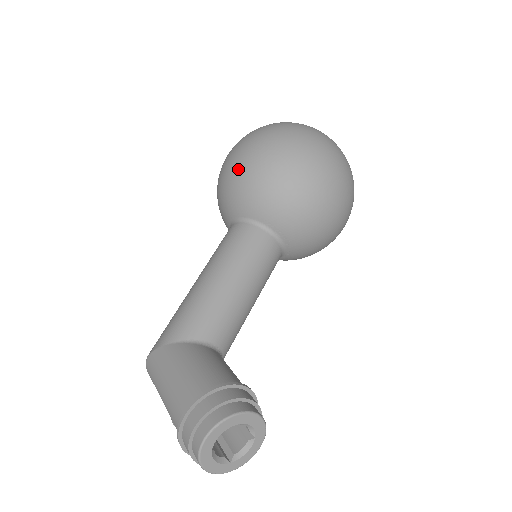
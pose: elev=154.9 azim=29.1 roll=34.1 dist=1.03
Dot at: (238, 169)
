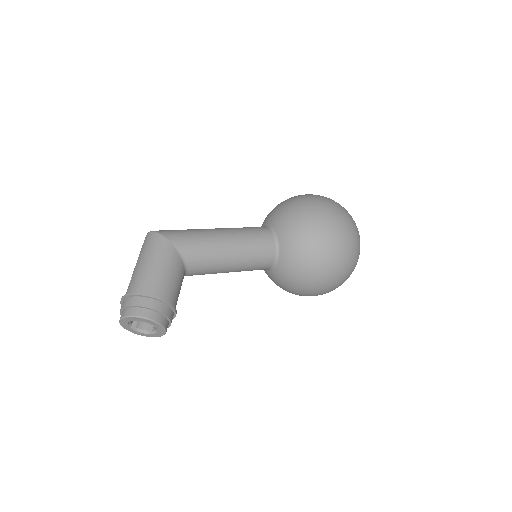
Dot at: (309, 221)
